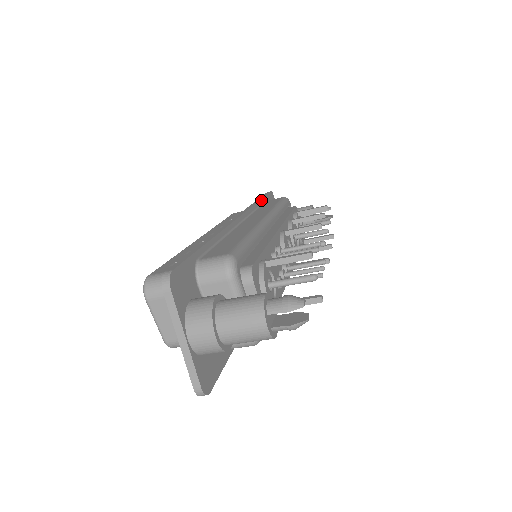
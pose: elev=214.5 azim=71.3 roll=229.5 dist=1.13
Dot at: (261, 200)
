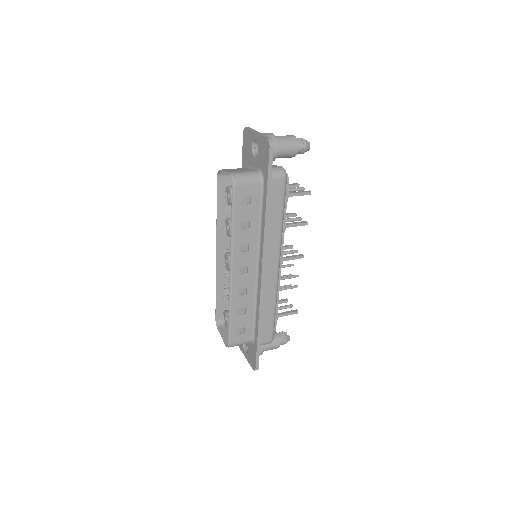
Dot at: (269, 201)
